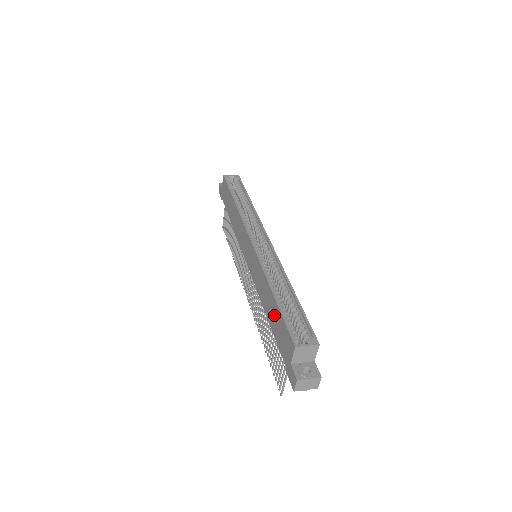
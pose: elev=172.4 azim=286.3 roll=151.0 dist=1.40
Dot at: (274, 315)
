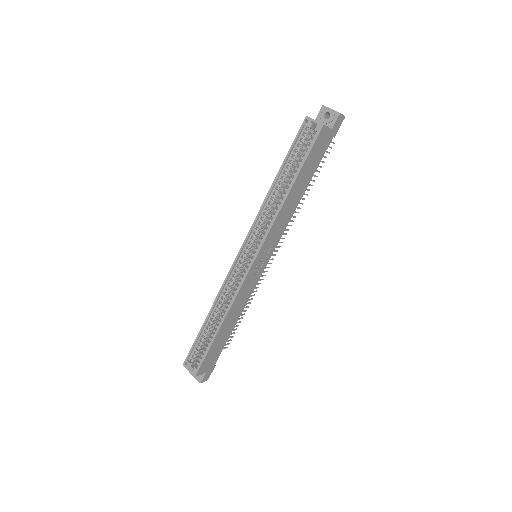
Dot at: occluded
